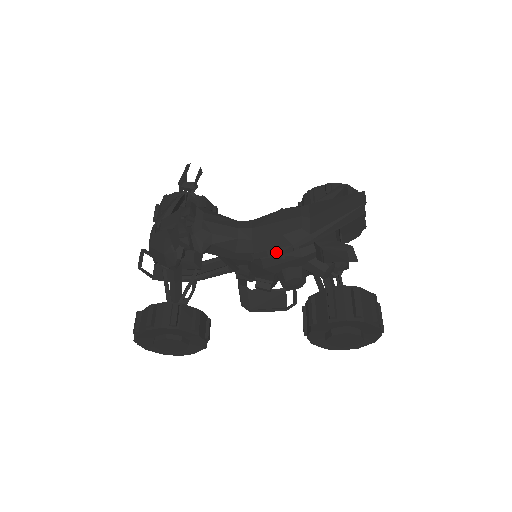
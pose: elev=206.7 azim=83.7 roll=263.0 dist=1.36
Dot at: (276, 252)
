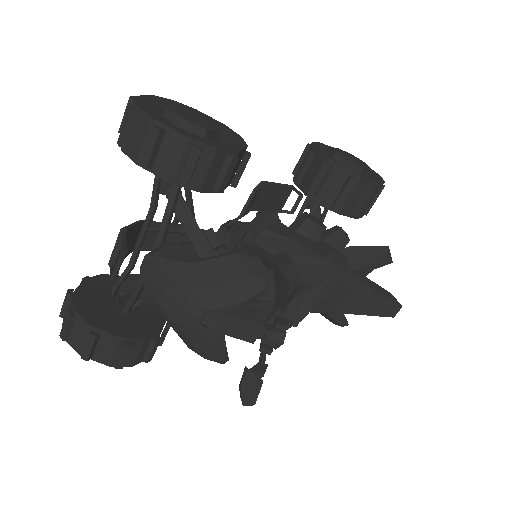
Dot at: occluded
